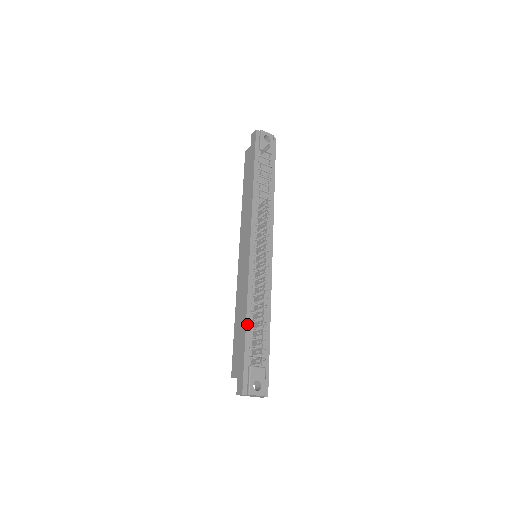
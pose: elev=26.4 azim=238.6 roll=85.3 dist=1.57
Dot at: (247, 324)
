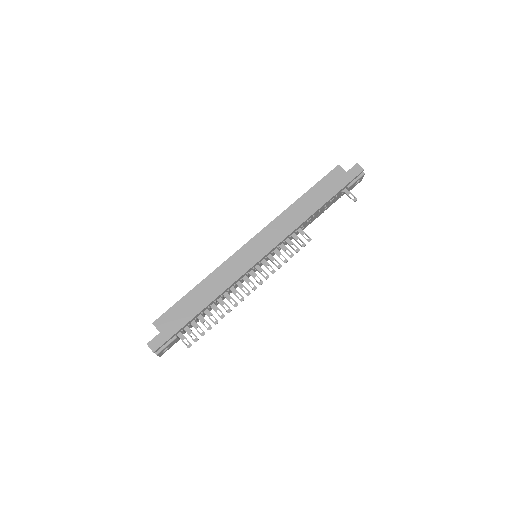
Dot at: (205, 308)
